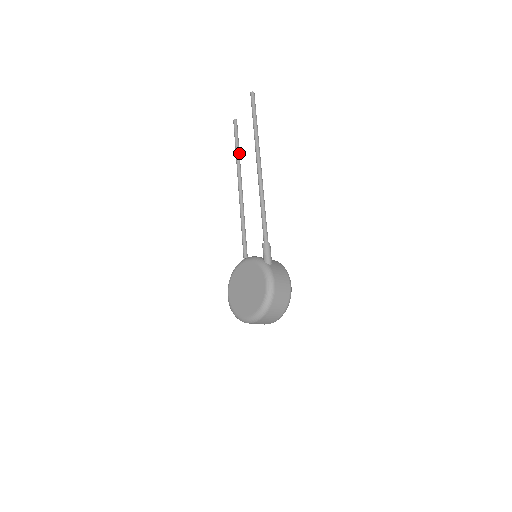
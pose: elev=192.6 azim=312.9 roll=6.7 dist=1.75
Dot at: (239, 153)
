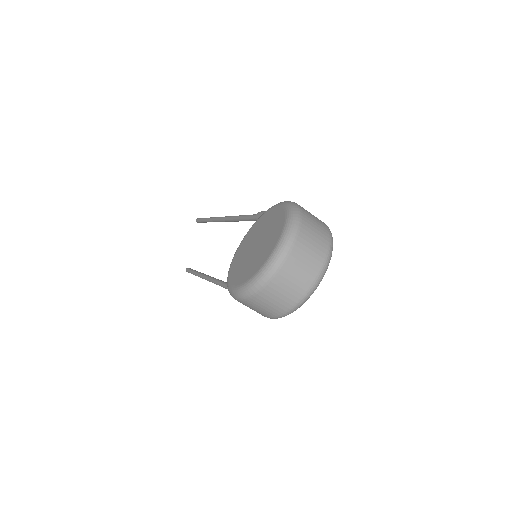
Dot at: occluded
